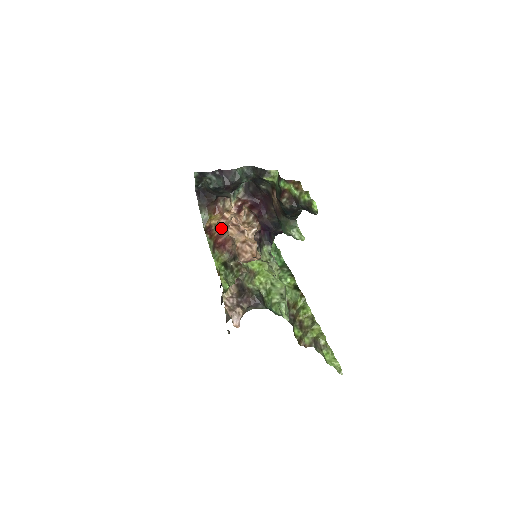
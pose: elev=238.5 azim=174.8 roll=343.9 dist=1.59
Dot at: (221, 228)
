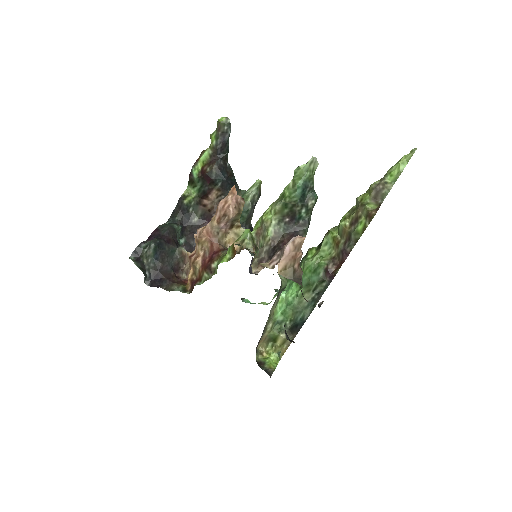
Dot at: (198, 259)
